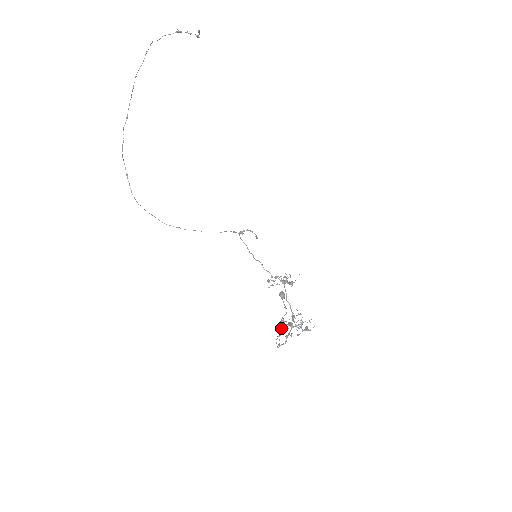
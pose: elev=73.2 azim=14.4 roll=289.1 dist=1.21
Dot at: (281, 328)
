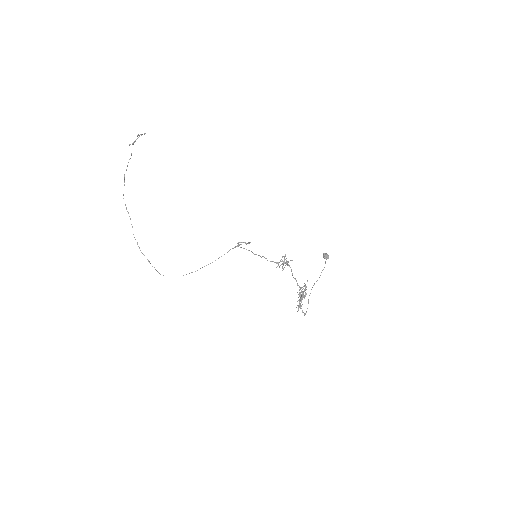
Dot at: occluded
